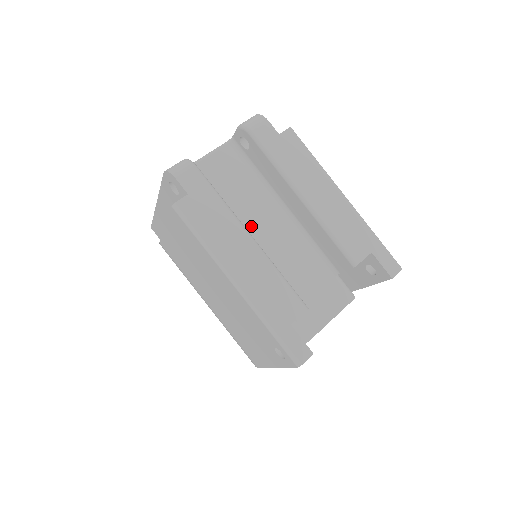
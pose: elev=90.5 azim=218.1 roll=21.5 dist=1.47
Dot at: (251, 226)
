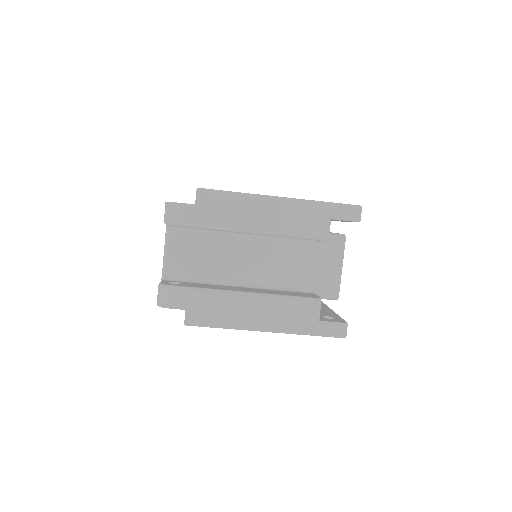
Dot at: (237, 269)
